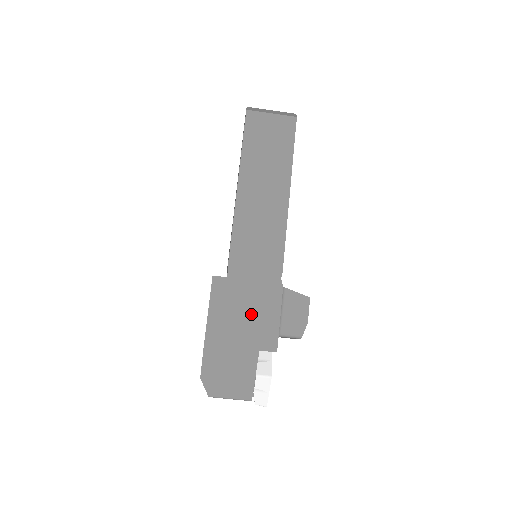
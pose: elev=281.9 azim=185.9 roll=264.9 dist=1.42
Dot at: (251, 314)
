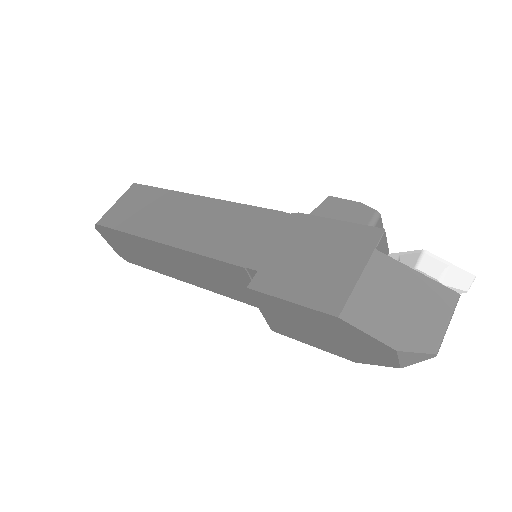
Dot at: (319, 251)
